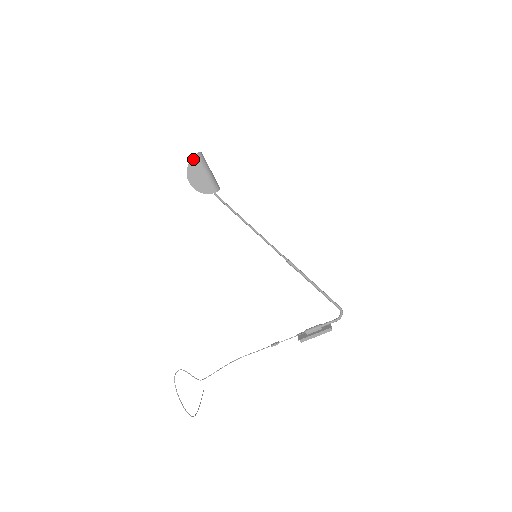
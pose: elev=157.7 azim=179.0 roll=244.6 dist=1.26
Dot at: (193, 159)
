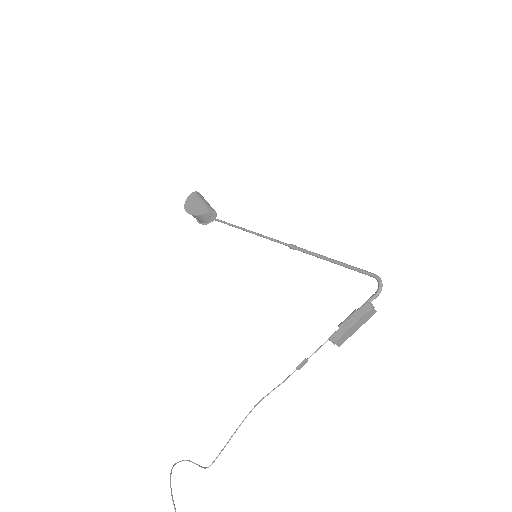
Dot at: (190, 196)
